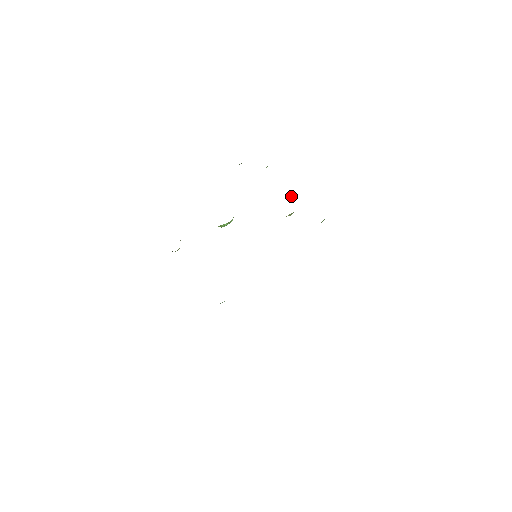
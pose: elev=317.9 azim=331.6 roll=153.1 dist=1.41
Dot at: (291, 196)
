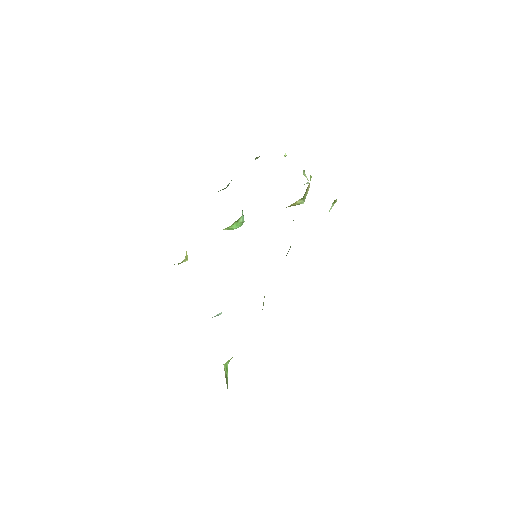
Dot at: (307, 182)
